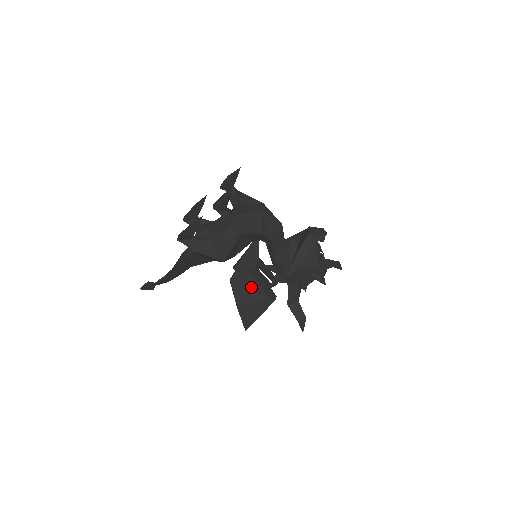
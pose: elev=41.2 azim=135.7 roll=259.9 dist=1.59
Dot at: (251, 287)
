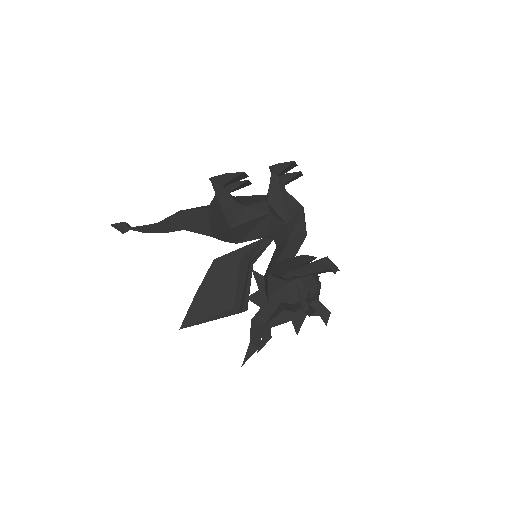
Dot at: (227, 282)
